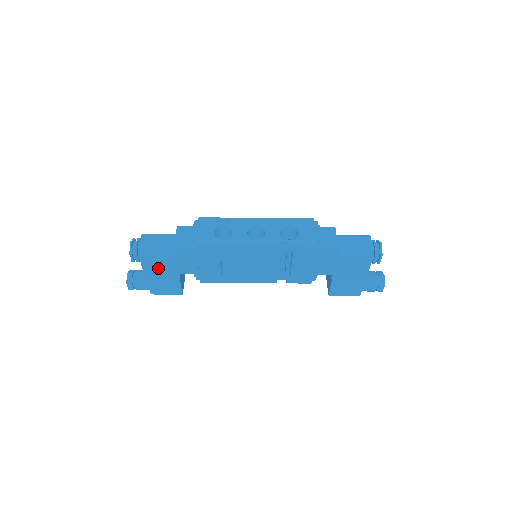
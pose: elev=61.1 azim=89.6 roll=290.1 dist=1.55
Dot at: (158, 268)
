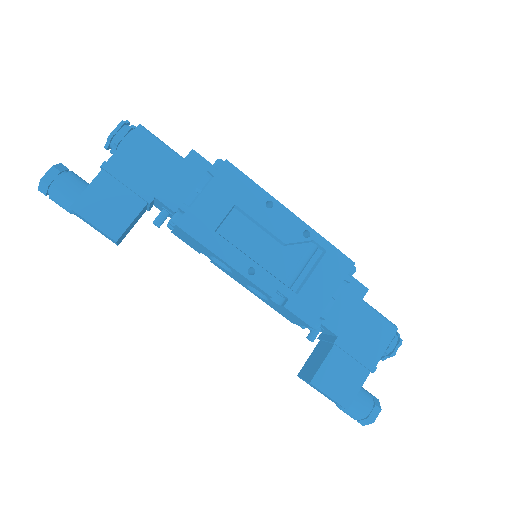
Dot at: (137, 166)
